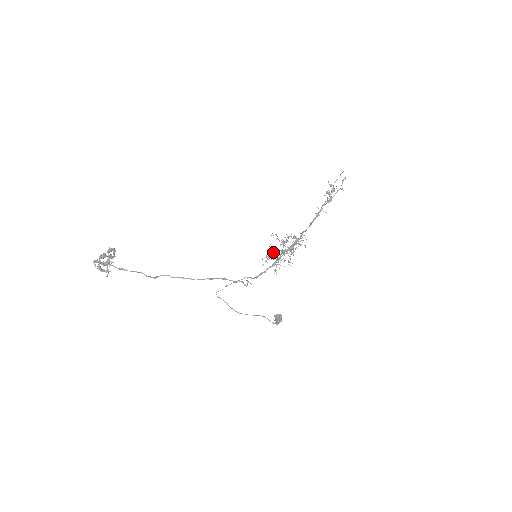
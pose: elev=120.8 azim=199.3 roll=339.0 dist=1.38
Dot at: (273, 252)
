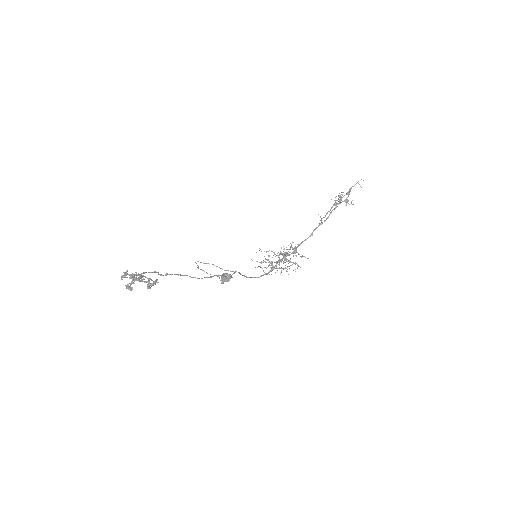
Dot at: occluded
